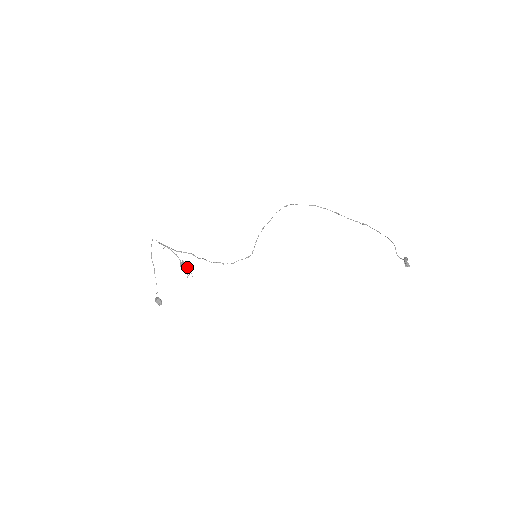
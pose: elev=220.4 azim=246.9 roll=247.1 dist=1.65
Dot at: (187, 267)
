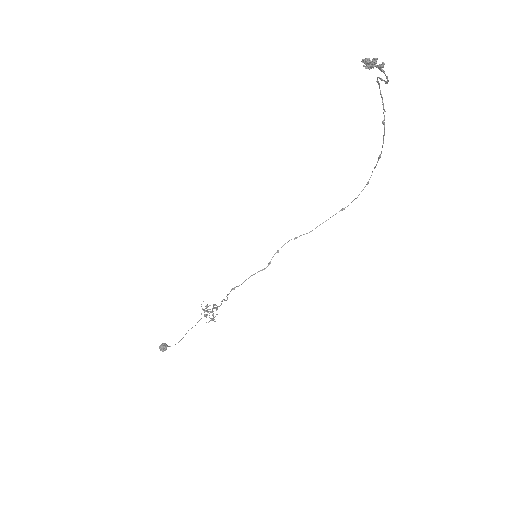
Dot at: (213, 314)
